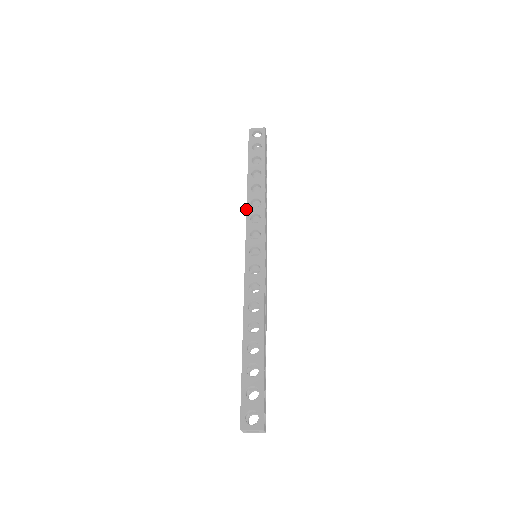
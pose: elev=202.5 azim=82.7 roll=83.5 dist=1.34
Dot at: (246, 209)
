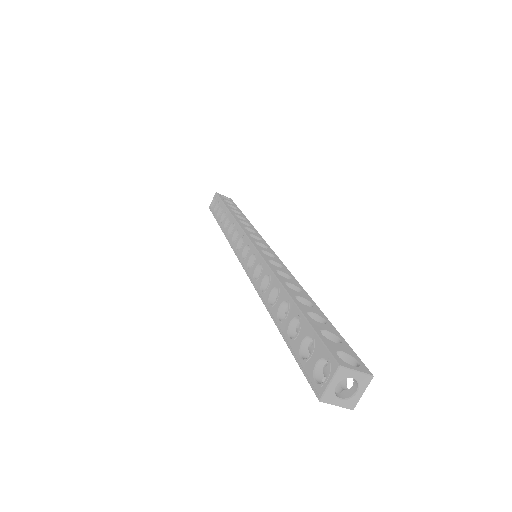
Dot at: (236, 222)
